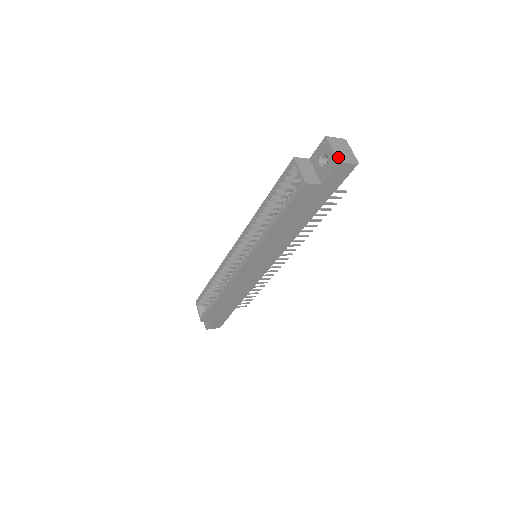
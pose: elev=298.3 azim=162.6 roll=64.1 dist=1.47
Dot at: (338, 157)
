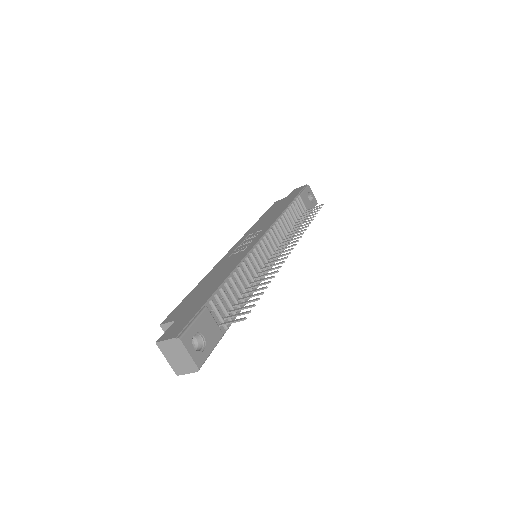
Dot at: (174, 369)
